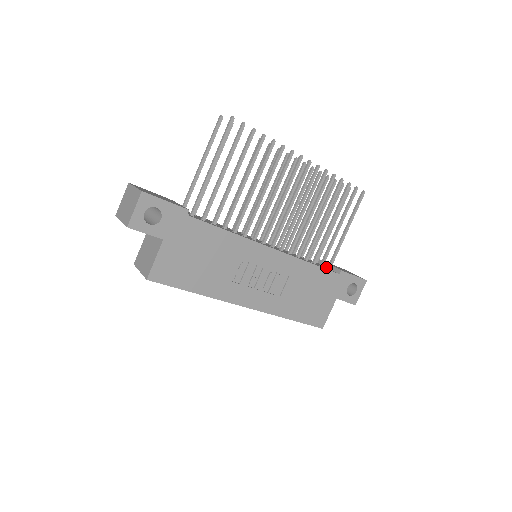
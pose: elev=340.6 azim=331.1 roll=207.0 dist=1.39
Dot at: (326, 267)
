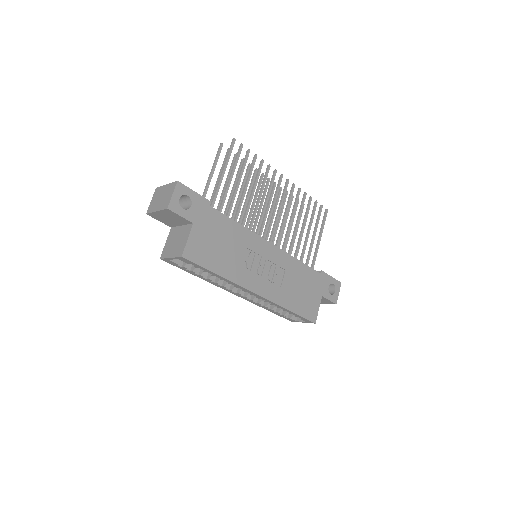
Dot at: occluded
